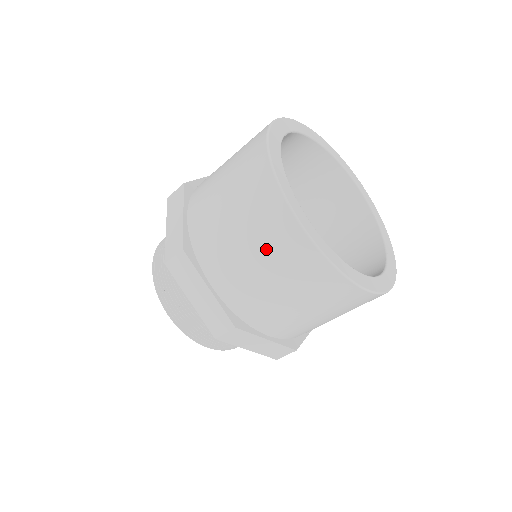
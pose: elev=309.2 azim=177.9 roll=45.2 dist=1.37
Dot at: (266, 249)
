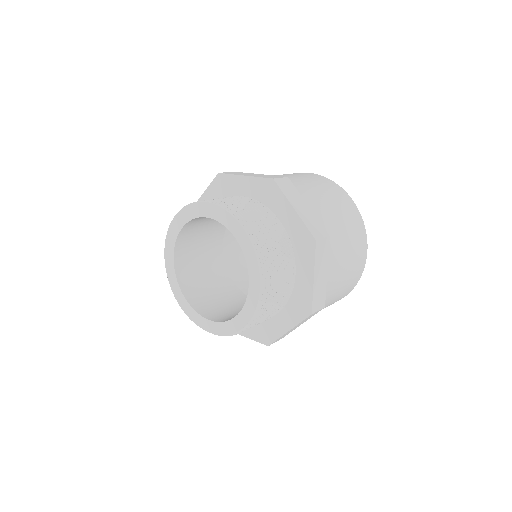
Dot at: (337, 201)
